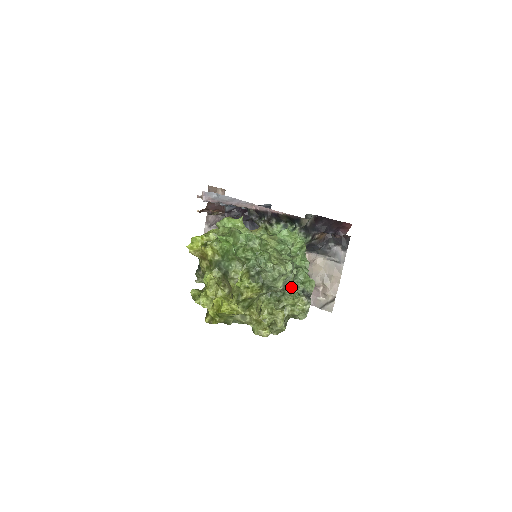
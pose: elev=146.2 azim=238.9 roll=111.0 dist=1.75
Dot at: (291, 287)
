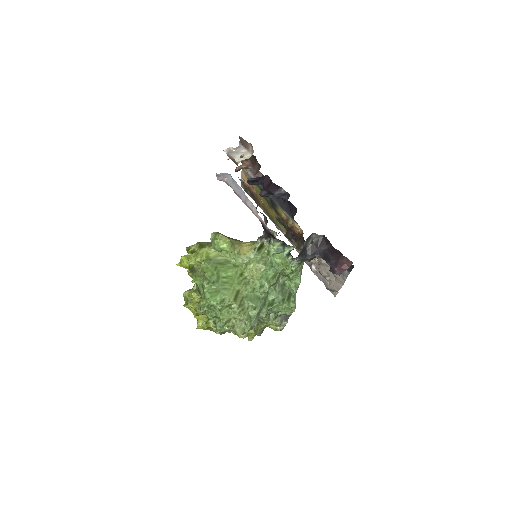
Dot at: (263, 319)
